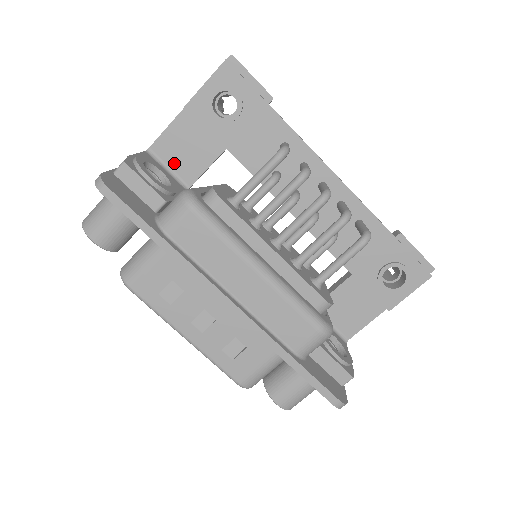
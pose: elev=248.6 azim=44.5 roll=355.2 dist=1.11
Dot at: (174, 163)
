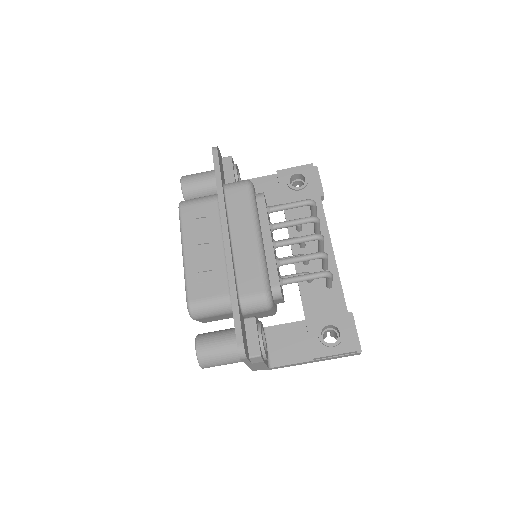
Dot at: occluded
